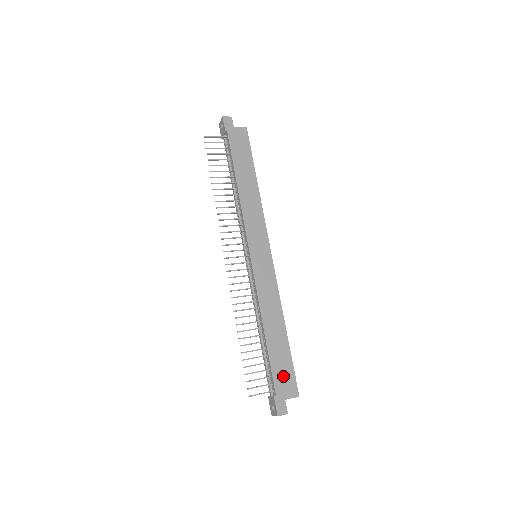
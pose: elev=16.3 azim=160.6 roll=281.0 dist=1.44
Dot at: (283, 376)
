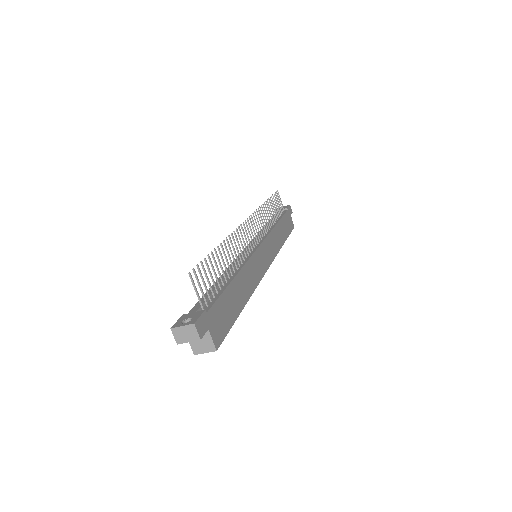
Dot at: (221, 317)
